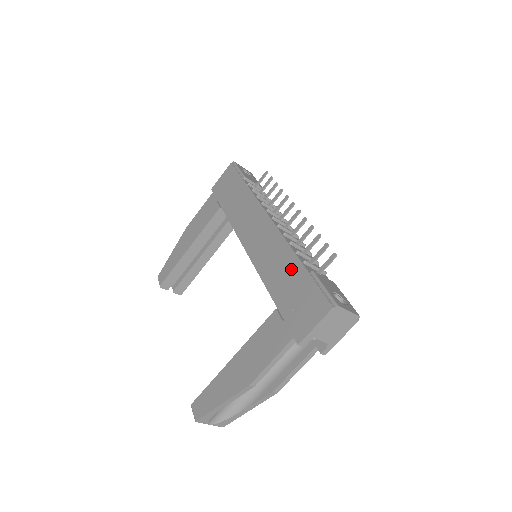
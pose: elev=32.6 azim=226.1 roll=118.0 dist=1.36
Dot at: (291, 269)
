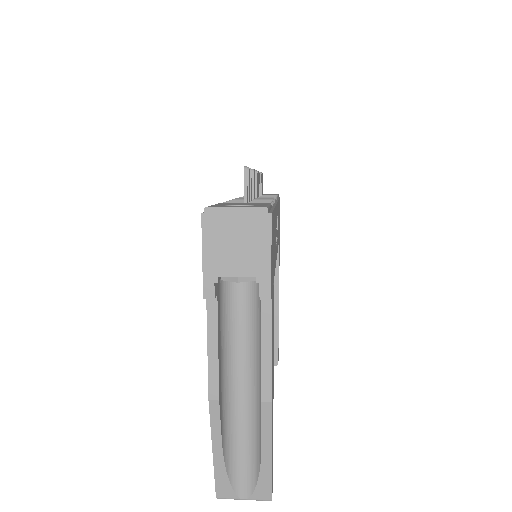
Dot at: occluded
